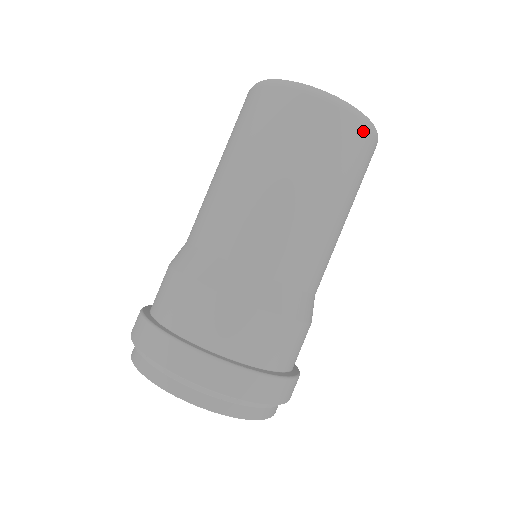
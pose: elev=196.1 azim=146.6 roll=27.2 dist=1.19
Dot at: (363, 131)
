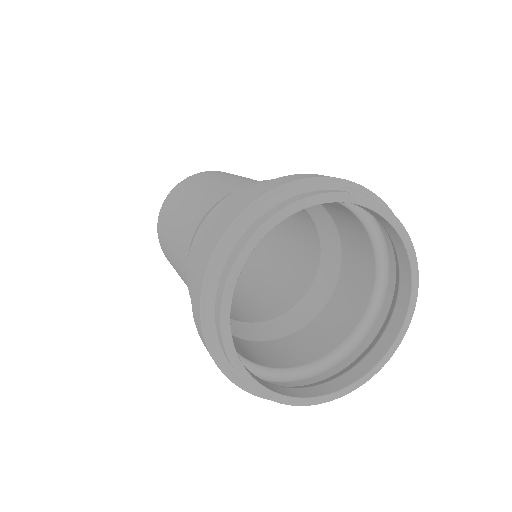
Dot at: occluded
